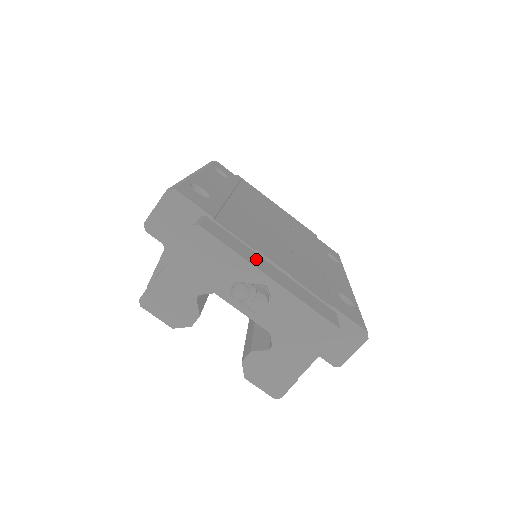
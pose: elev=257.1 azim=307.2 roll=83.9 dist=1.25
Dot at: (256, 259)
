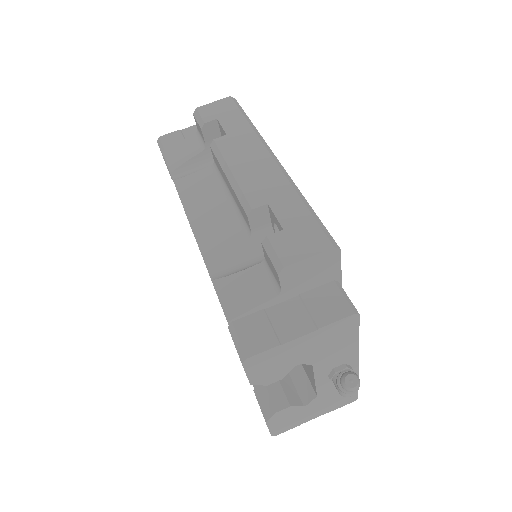
Dot at: occluded
